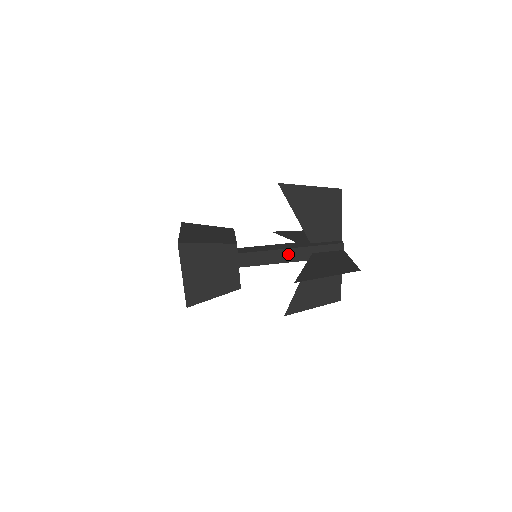
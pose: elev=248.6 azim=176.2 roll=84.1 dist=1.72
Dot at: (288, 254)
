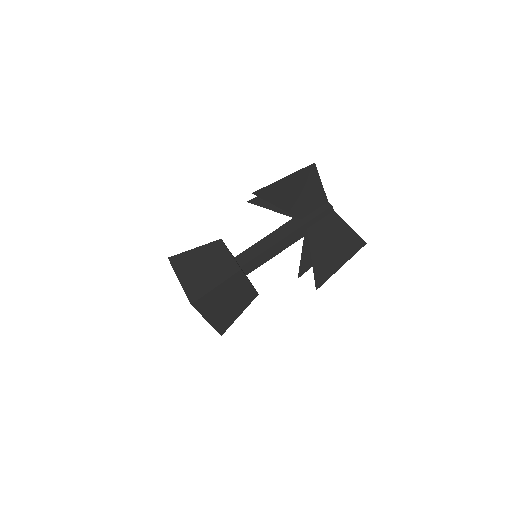
Dot at: (286, 242)
